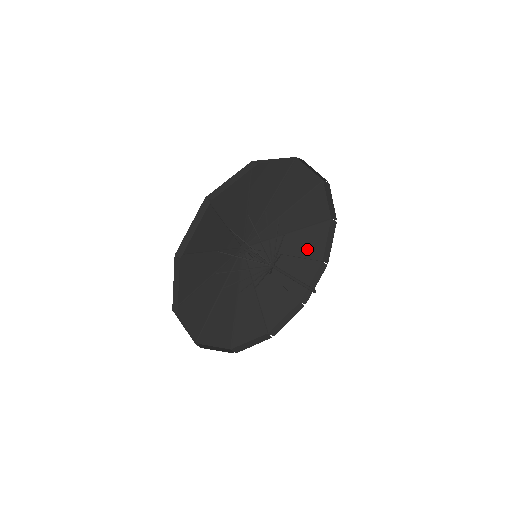
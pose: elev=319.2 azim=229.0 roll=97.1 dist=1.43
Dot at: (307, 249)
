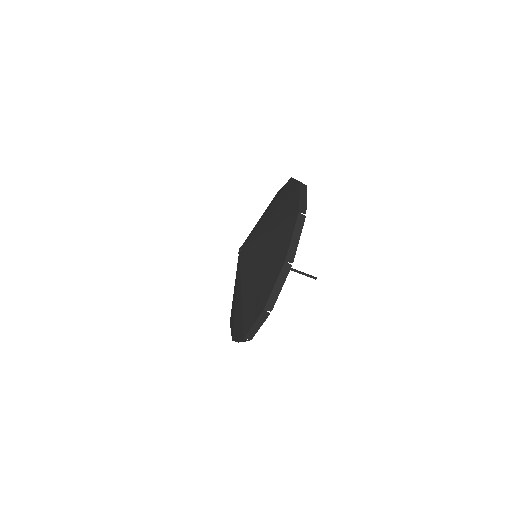
Dot at: (271, 202)
